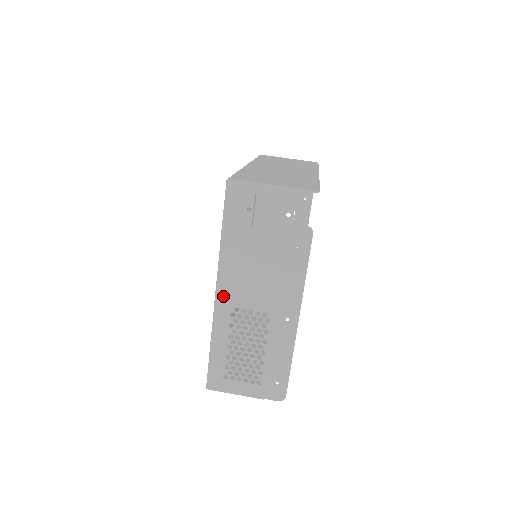
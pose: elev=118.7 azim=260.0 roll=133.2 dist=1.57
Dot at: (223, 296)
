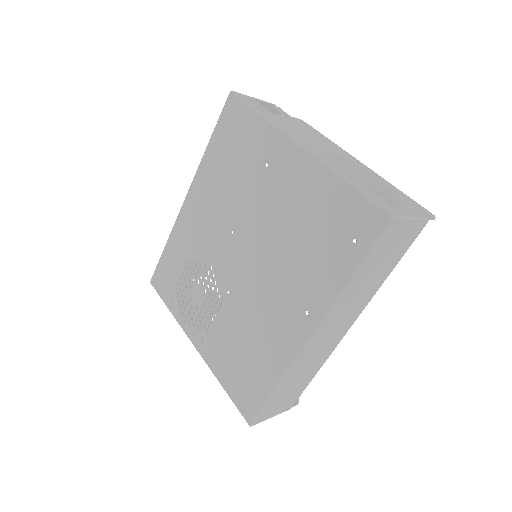
Dot at: (307, 146)
